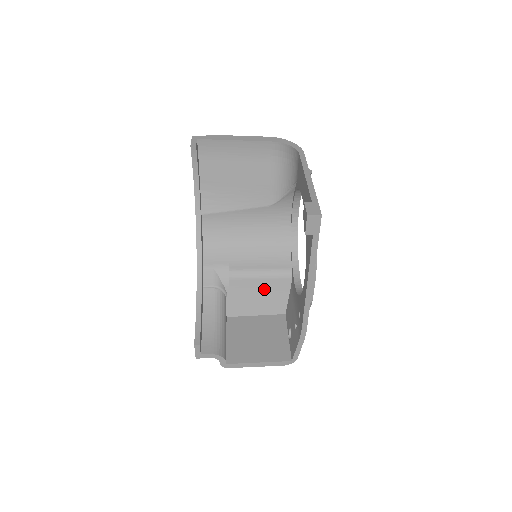
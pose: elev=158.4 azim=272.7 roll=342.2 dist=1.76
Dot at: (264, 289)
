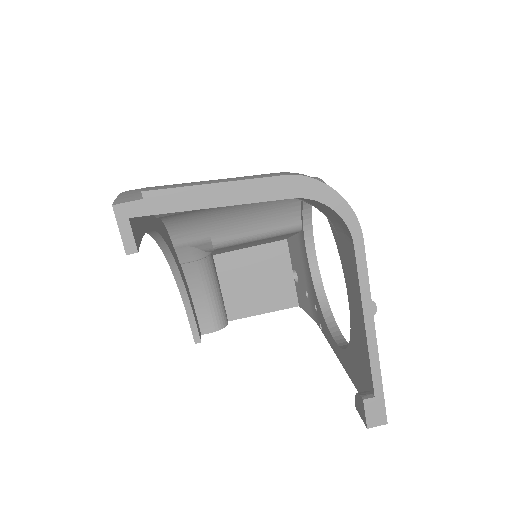
Dot at: occluded
